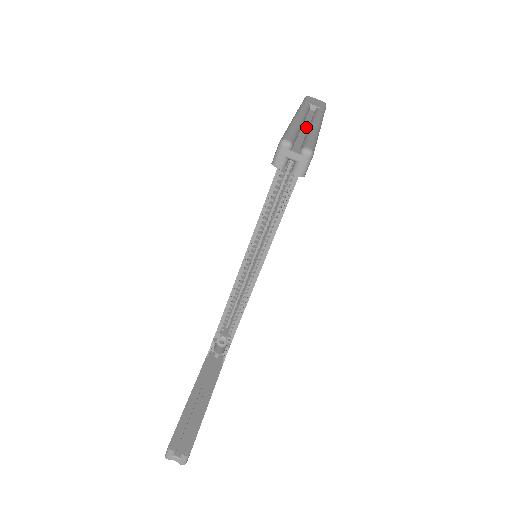
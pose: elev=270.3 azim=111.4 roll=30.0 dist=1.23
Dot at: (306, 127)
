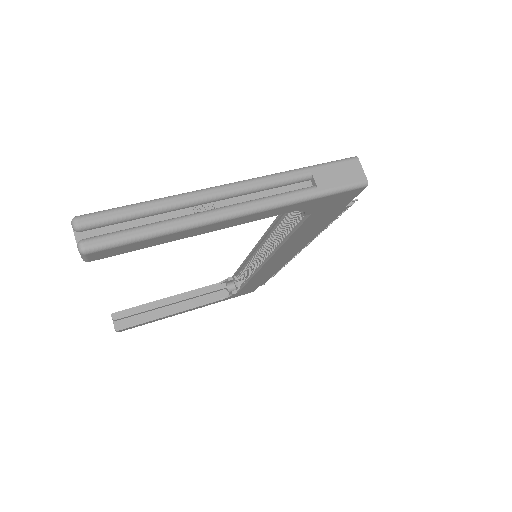
Dot at: (202, 209)
